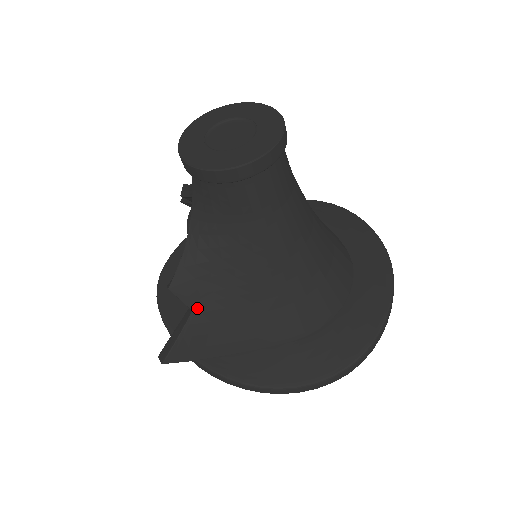
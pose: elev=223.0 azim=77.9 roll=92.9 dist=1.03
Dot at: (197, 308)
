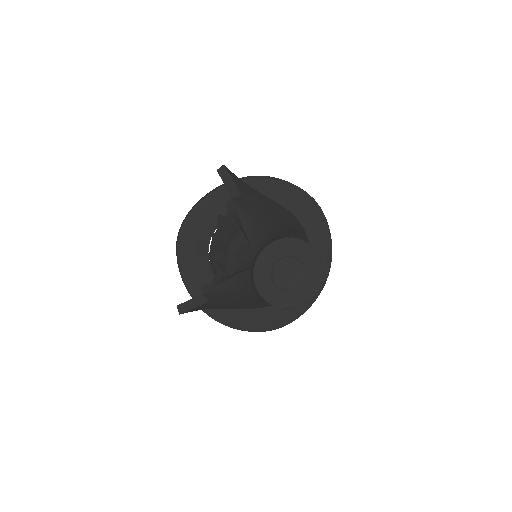
Dot at: (213, 300)
